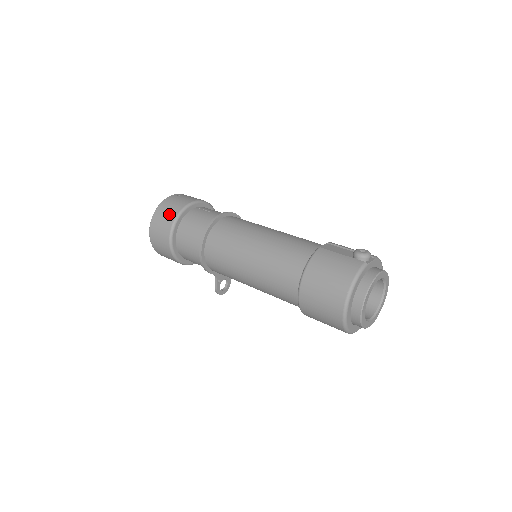
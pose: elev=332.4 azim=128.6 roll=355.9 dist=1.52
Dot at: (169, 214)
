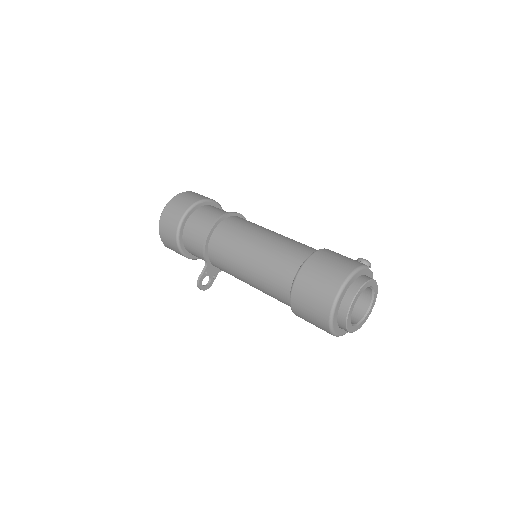
Dot at: (193, 197)
